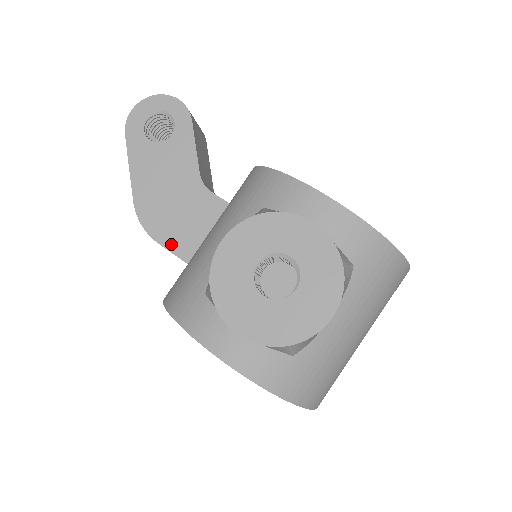
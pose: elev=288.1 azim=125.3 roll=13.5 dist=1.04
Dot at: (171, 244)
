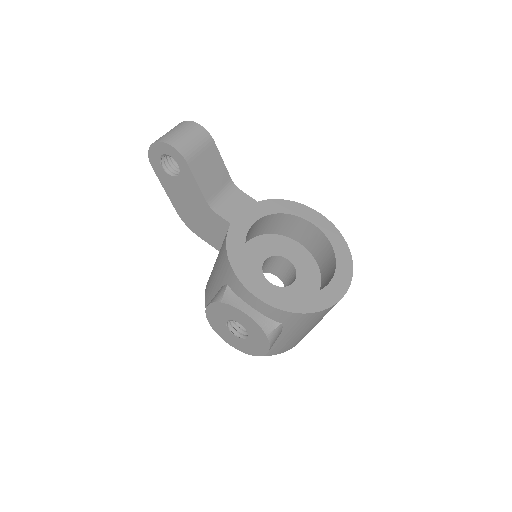
Dot at: (206, 239)
